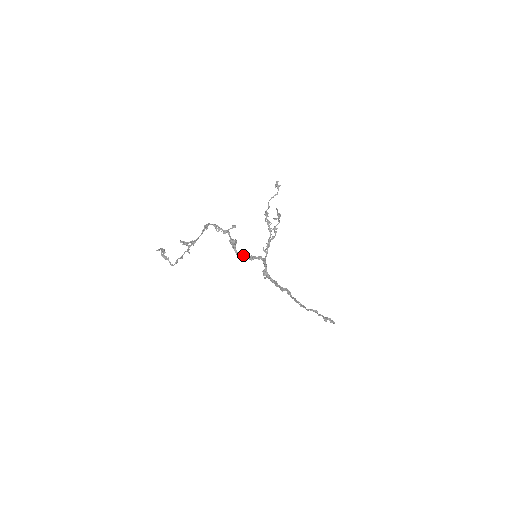
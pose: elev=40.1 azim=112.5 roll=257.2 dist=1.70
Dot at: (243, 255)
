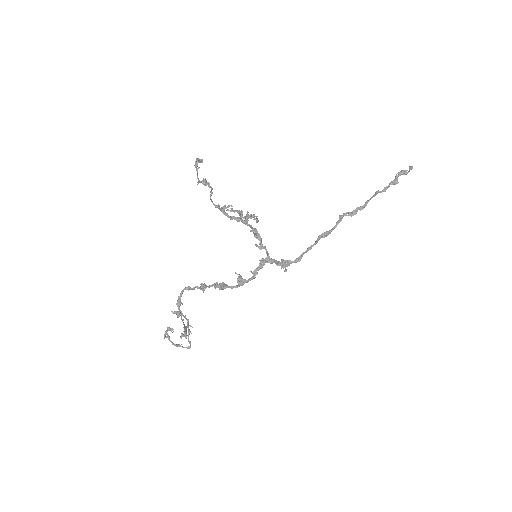
Dot at: (241, 284)
